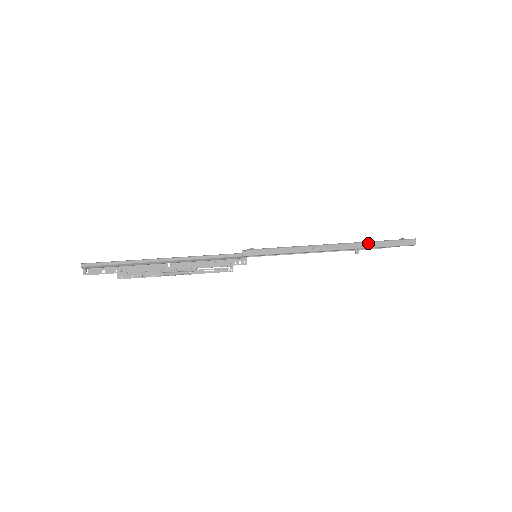
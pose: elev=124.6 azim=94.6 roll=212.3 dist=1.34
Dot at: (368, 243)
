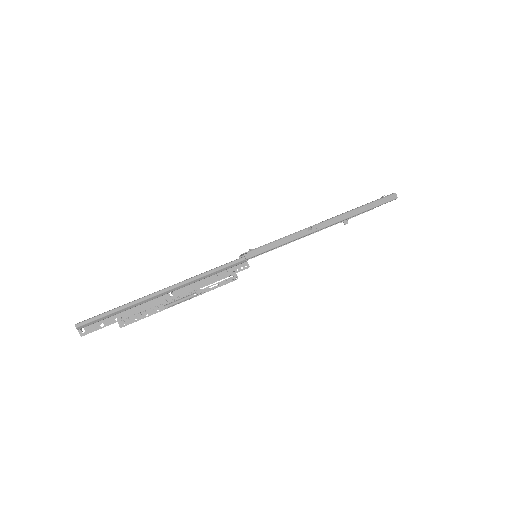
Dot at: (357, 209)
